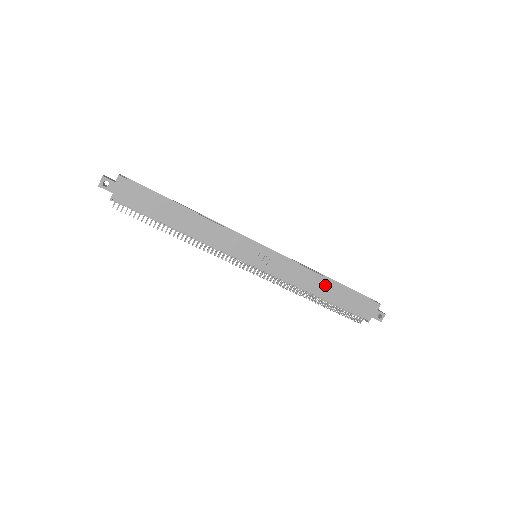
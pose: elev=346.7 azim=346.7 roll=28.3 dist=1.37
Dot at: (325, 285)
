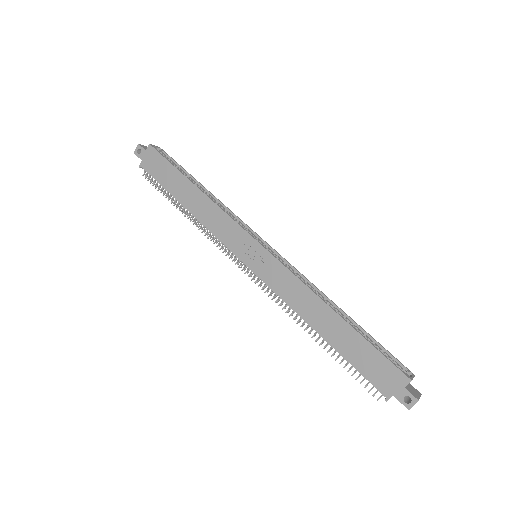
Dot at: (328, 318)
